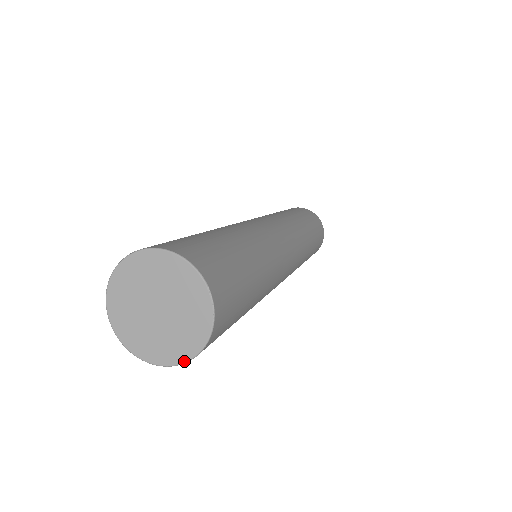
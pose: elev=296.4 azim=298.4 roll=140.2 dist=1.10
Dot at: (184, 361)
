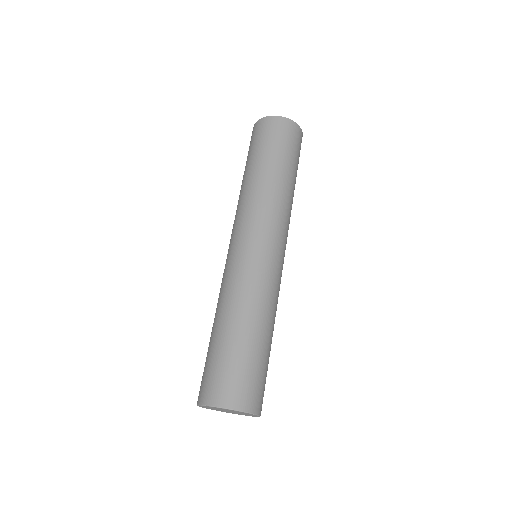
Dot at: occluded
